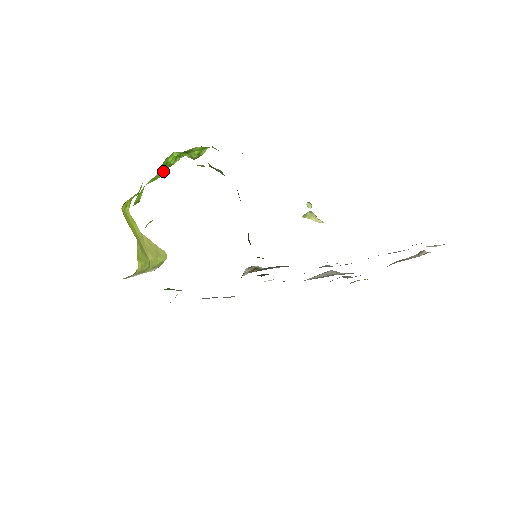
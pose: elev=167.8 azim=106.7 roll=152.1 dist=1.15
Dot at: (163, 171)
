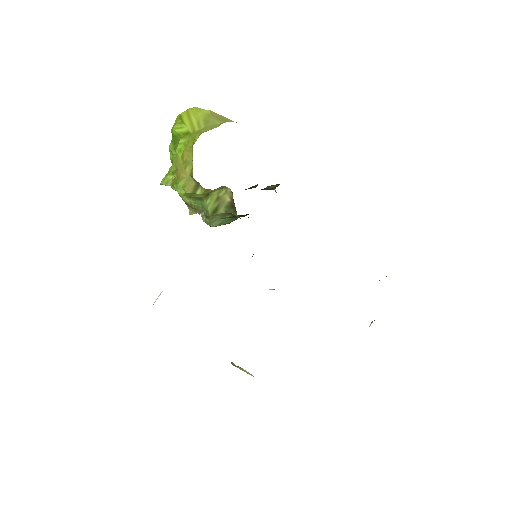
Dot at: occluded
